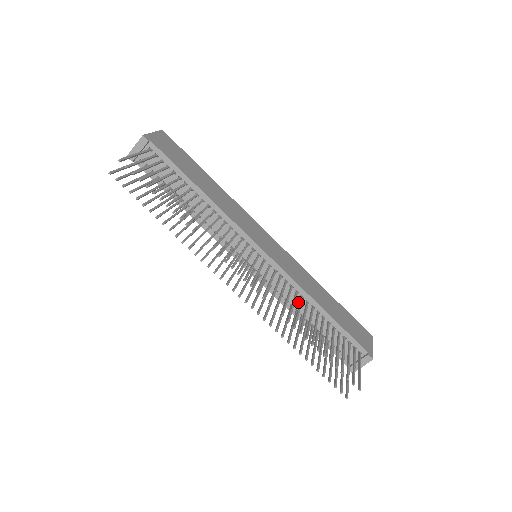
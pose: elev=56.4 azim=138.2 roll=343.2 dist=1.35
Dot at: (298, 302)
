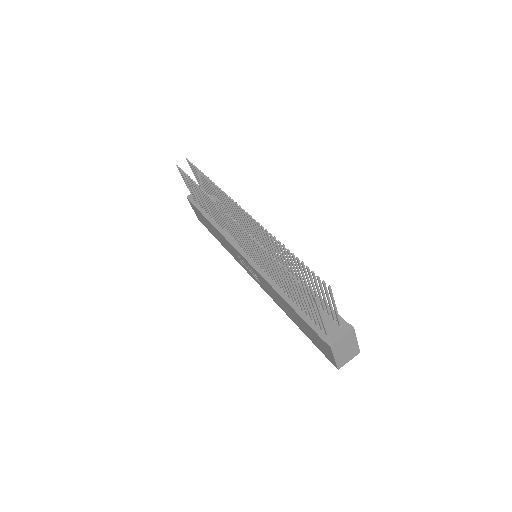
Dot at: occluded
